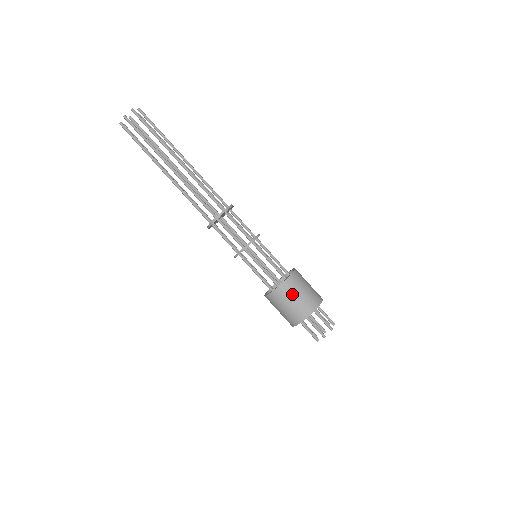
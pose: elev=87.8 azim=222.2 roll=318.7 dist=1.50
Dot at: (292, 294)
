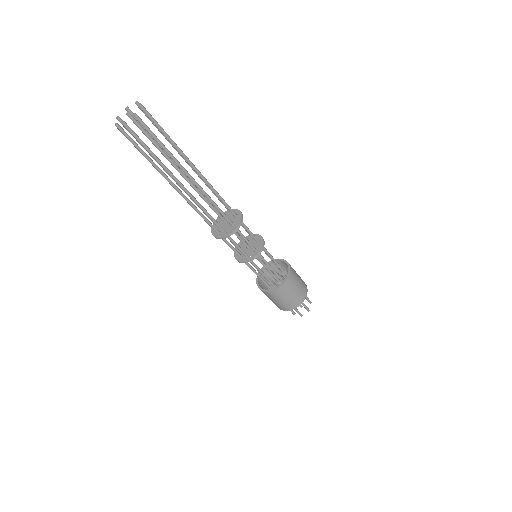
Dot at: (270, 298)
